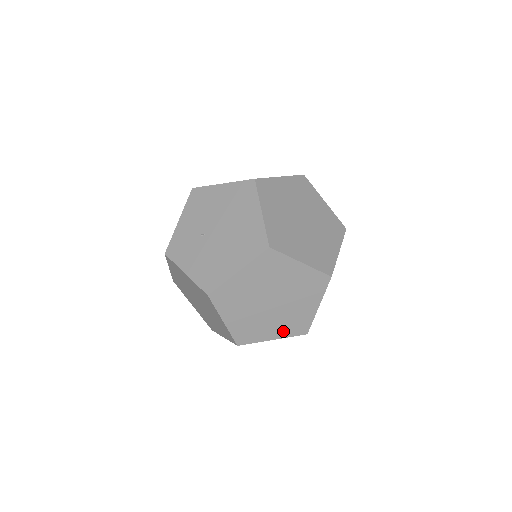
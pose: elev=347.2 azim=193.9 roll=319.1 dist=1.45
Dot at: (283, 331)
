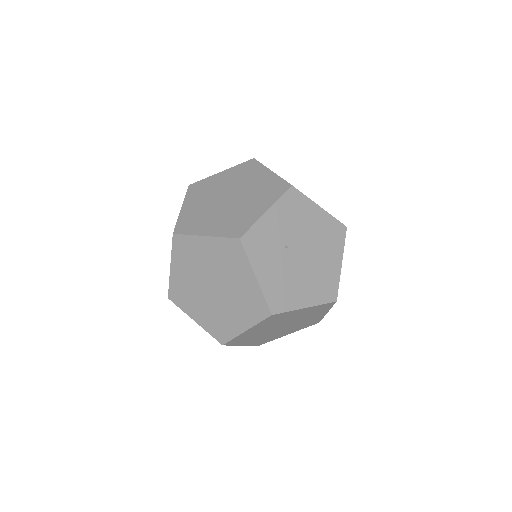
Dot at: (254, 342)
